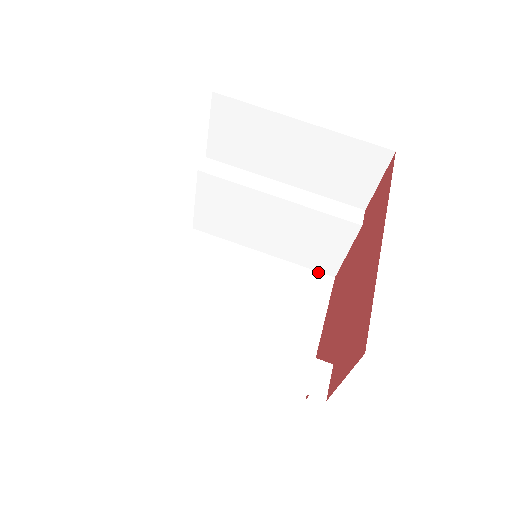
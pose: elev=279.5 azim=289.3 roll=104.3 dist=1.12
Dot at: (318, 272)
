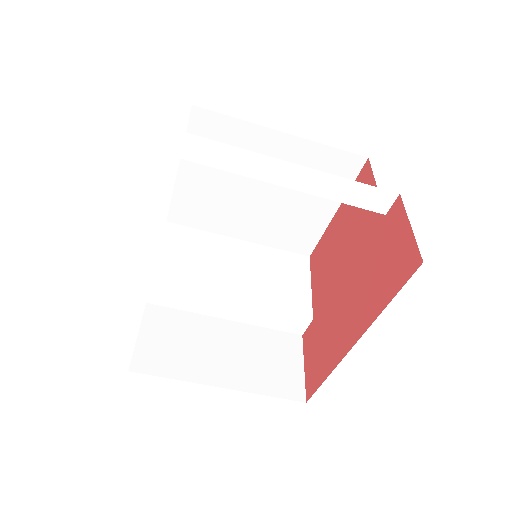
Dot at: (349, 153)
